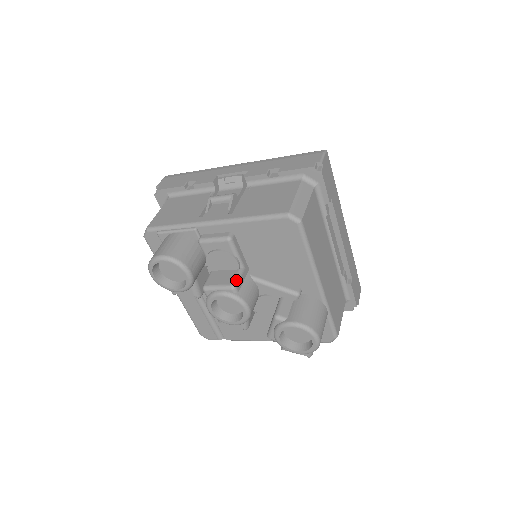
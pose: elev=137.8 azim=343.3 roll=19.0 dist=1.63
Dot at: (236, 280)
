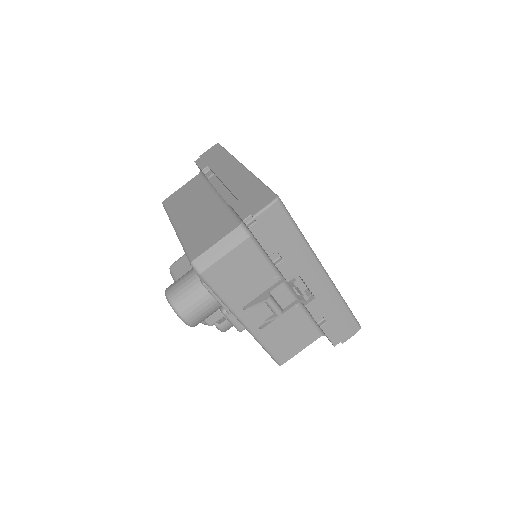
Dot at: occluded
